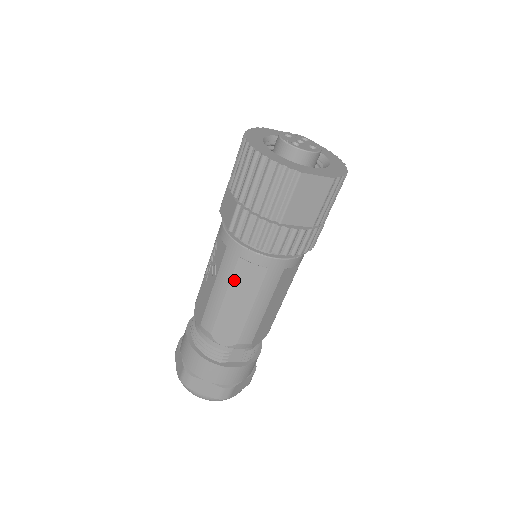
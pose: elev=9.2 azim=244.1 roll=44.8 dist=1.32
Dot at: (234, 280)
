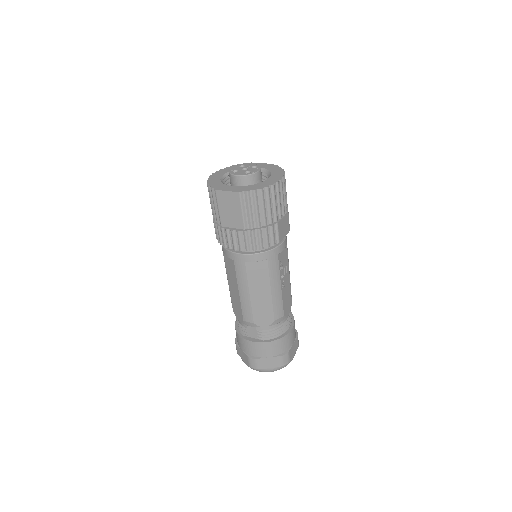
Dot at: (227, 269)
